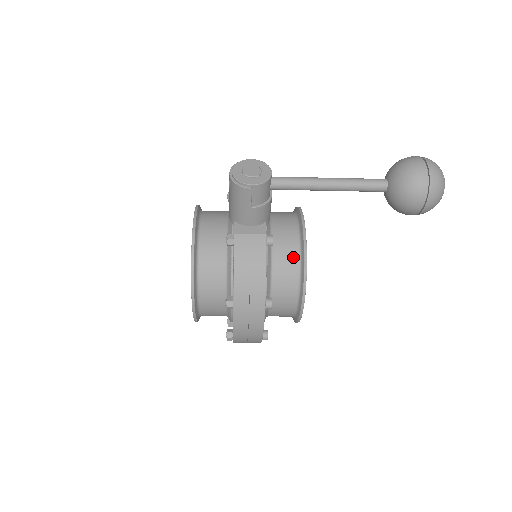
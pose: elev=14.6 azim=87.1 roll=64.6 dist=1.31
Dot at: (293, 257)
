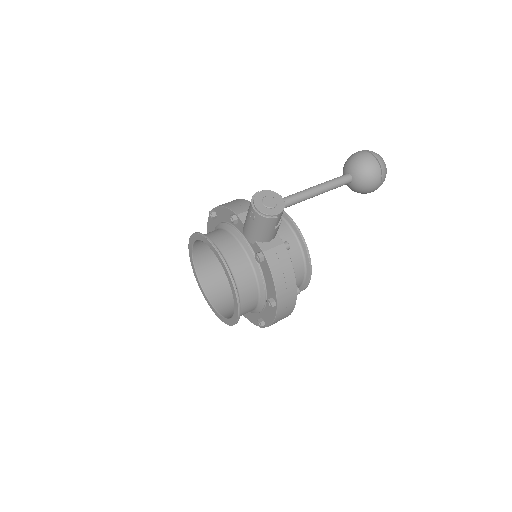
Dot at: (296, 250)
